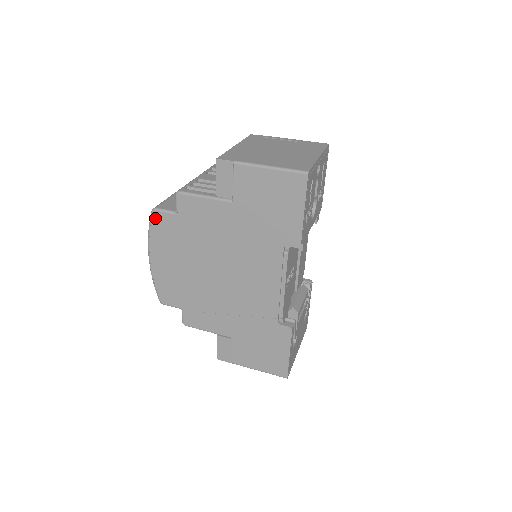
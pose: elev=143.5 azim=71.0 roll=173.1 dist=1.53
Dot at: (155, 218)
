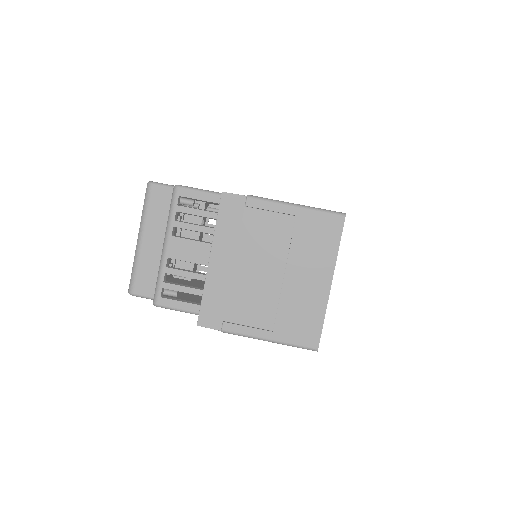
Dot at: occluded
